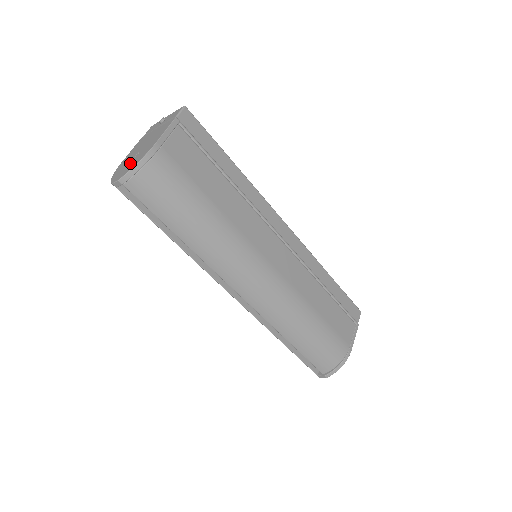
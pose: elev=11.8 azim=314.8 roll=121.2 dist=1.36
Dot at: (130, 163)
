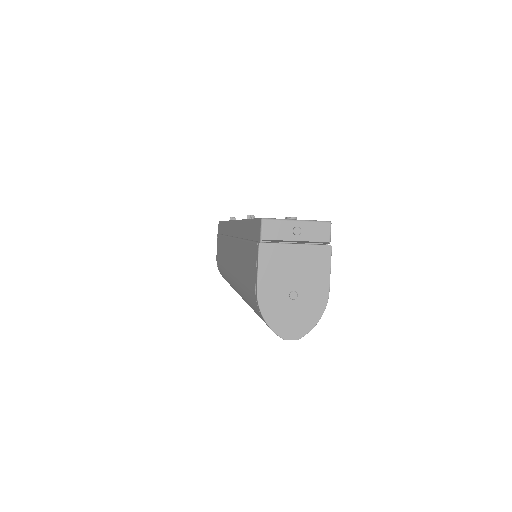
Dot at: (297, 312)
